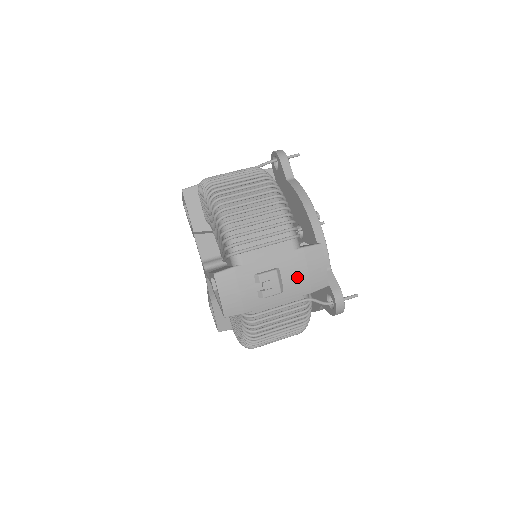
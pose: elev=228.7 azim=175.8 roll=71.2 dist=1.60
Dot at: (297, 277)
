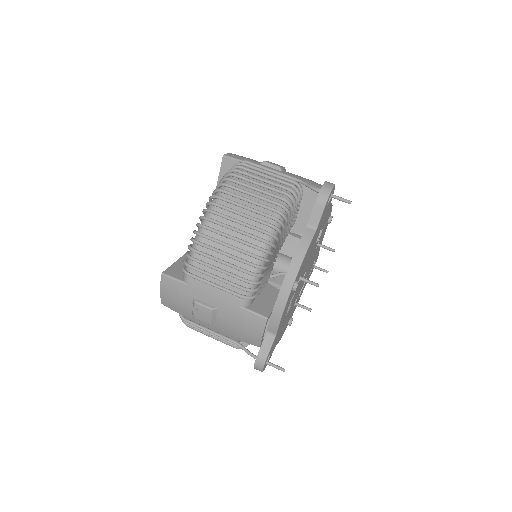
Dot at: (231, 325)
